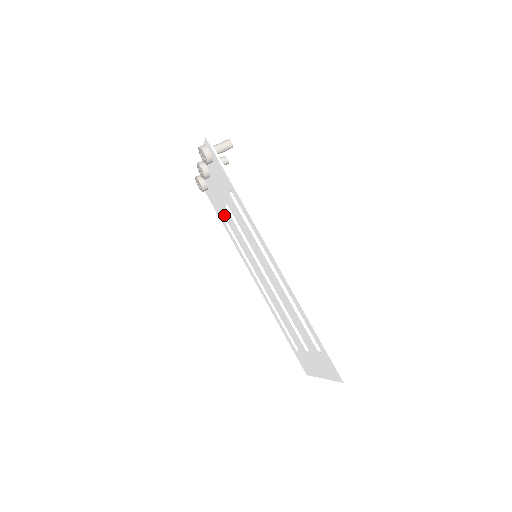
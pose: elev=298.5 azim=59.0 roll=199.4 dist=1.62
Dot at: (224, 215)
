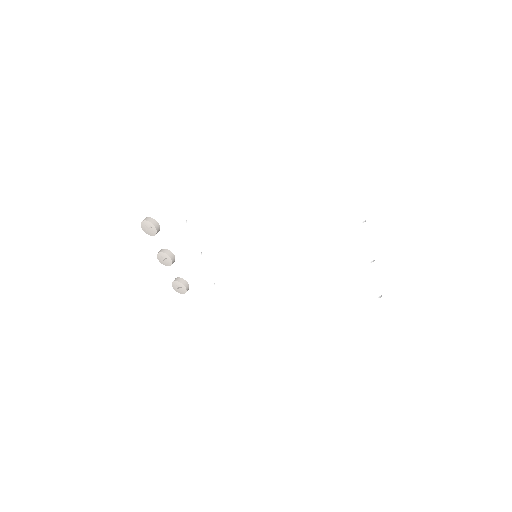
Dot at: (214, 279)
